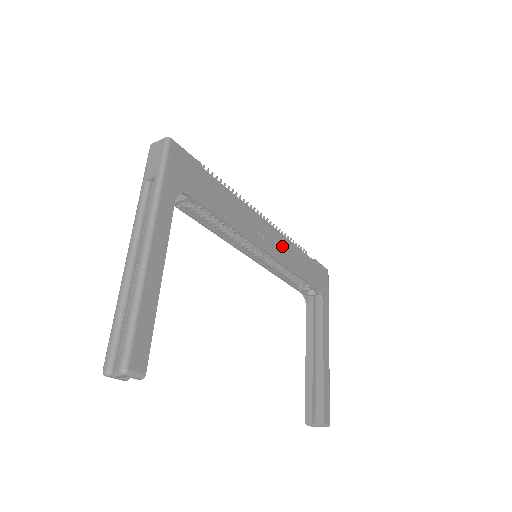
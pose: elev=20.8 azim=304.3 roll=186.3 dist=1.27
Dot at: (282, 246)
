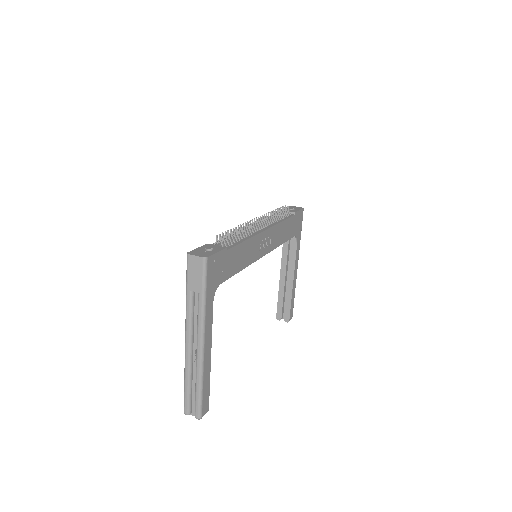
Dot at: (275, 235)
